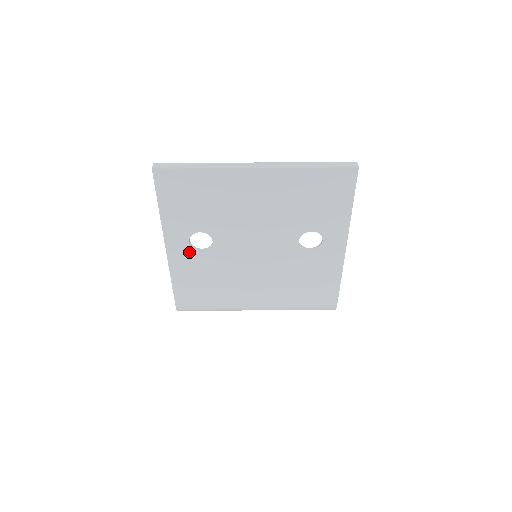
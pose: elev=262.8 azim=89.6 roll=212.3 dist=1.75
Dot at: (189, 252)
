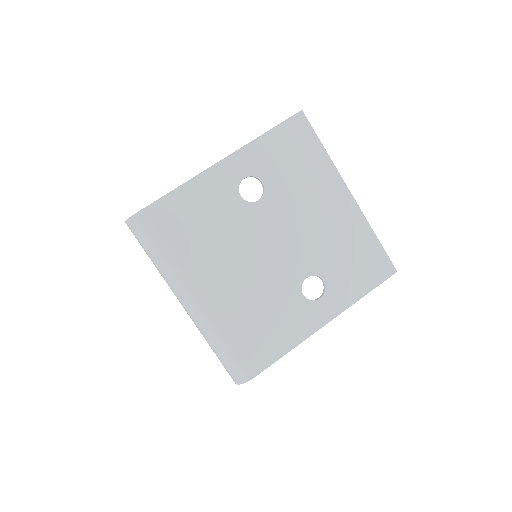
Dot at: (232, 184)
